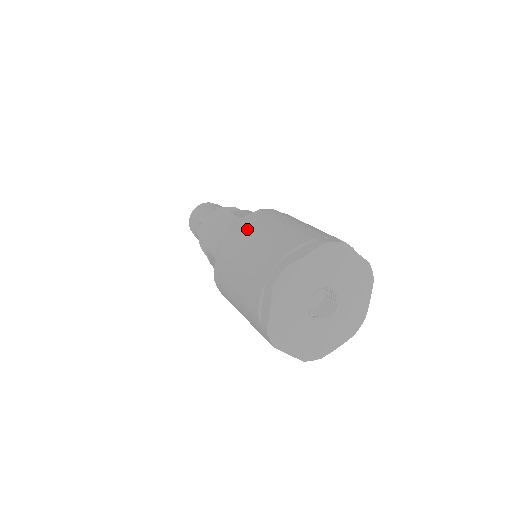
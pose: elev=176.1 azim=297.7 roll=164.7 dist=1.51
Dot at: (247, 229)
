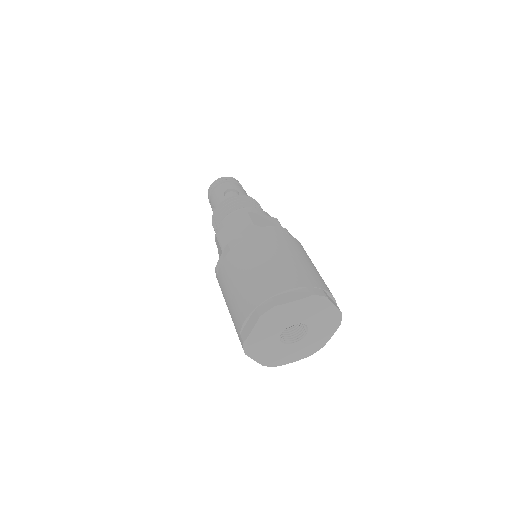
Dot at: (301, 247)
